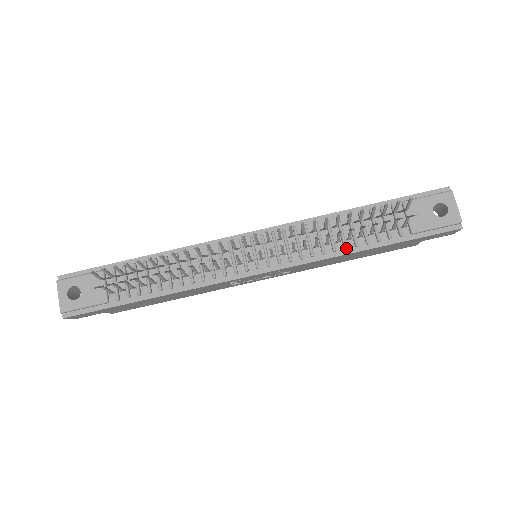
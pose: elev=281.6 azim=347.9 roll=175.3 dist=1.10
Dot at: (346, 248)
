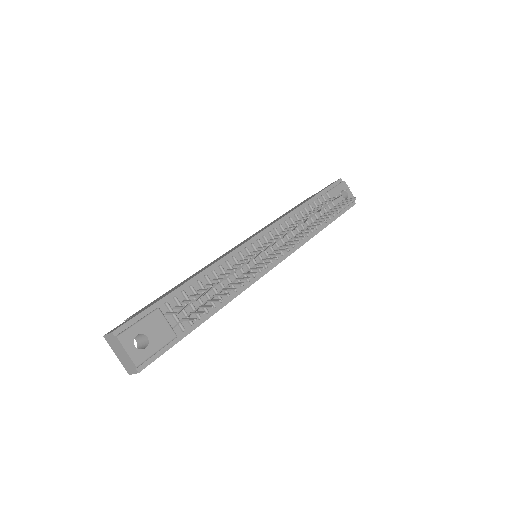
Dot at: (313, 232)
